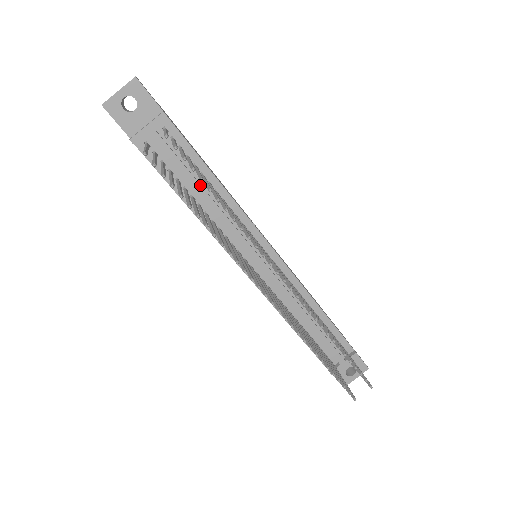
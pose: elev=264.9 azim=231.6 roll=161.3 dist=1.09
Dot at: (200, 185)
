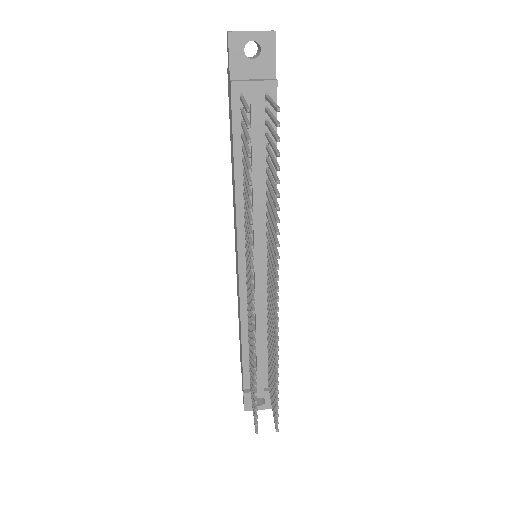
Dot at: (260, 165)
